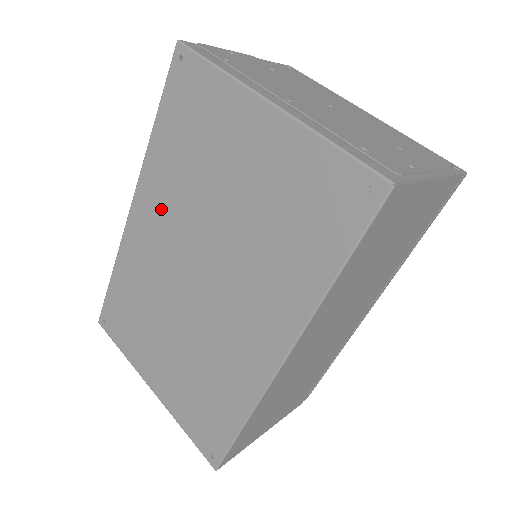
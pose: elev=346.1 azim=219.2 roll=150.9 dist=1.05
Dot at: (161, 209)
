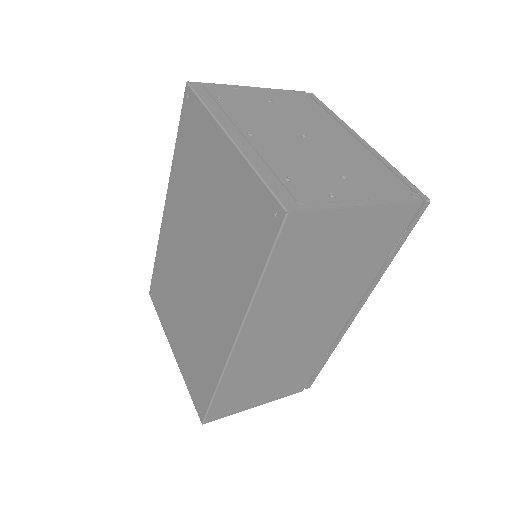
Dot at: (178, 211)
